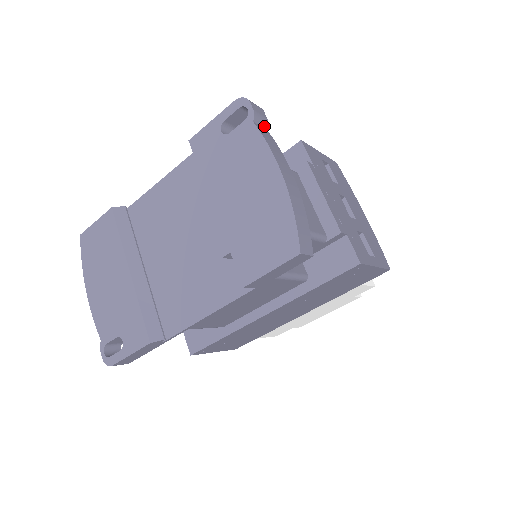
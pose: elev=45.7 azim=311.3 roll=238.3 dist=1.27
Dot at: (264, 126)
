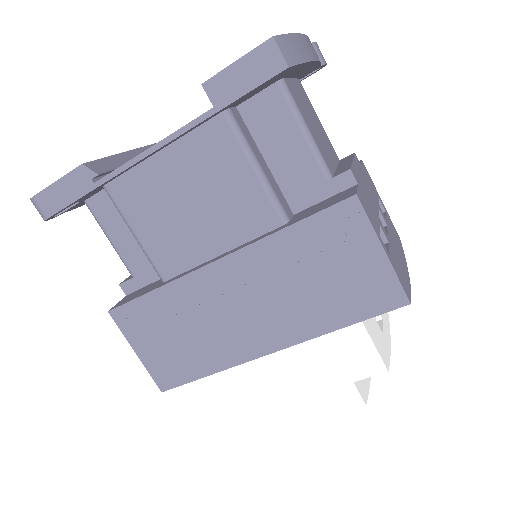
Dot at: occluded
